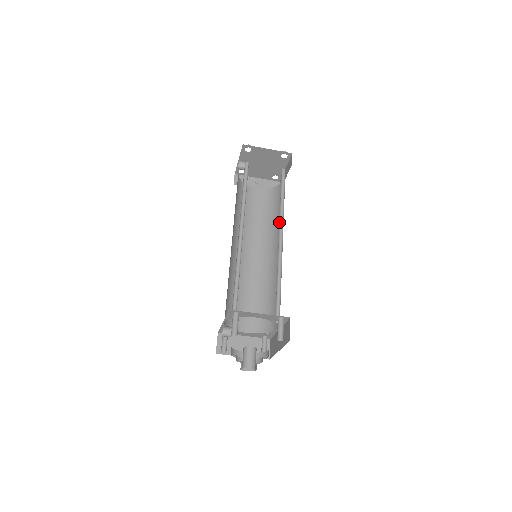
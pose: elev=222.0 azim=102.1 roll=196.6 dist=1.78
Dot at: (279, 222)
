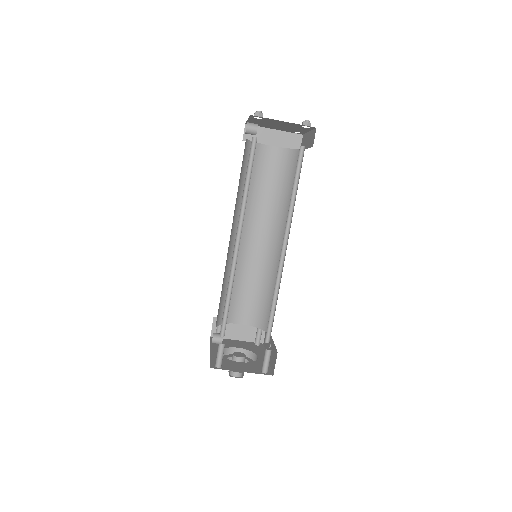
Dot at: occluded
